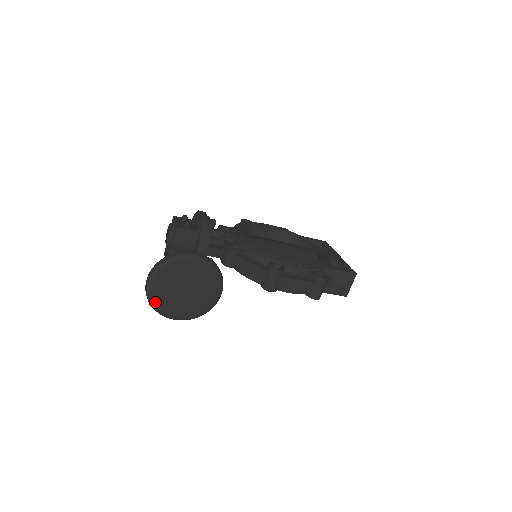
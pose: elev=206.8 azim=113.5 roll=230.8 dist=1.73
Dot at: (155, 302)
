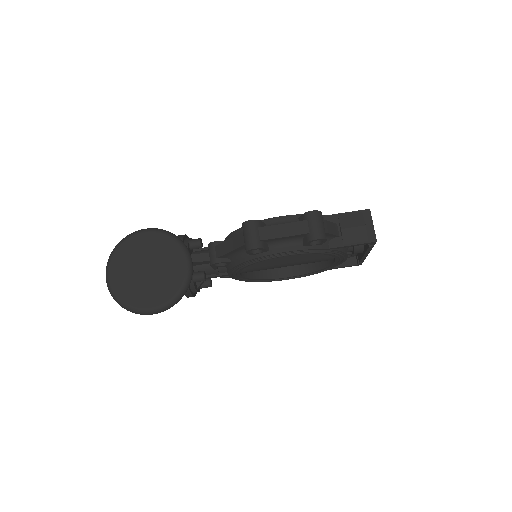
Dot at: (119, 295)
